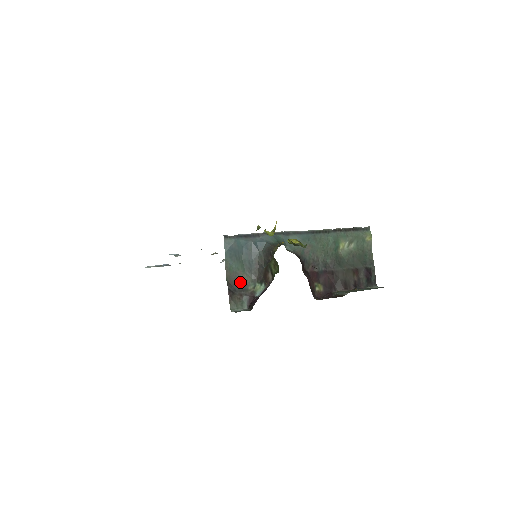
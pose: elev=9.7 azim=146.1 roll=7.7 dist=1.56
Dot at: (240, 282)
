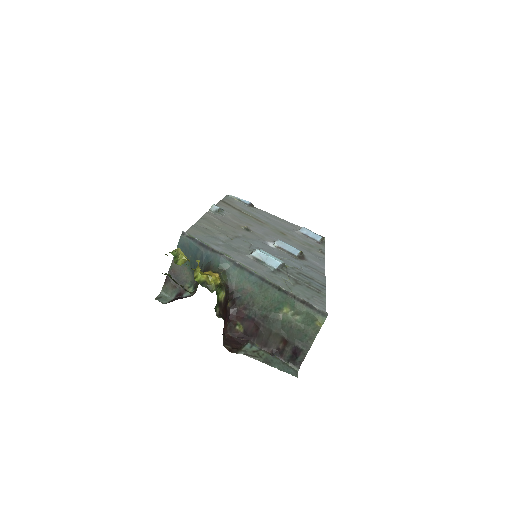
Dot at: (182, 275)
